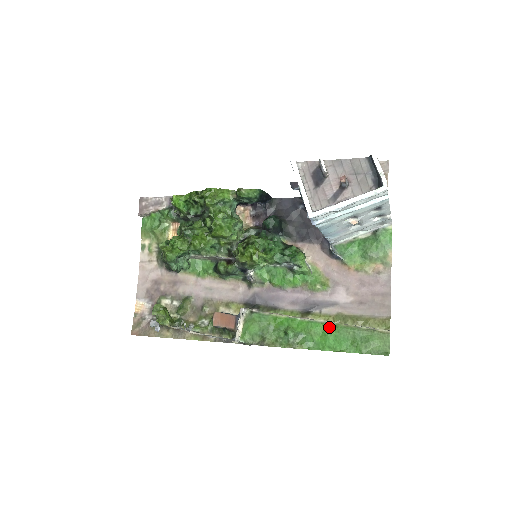
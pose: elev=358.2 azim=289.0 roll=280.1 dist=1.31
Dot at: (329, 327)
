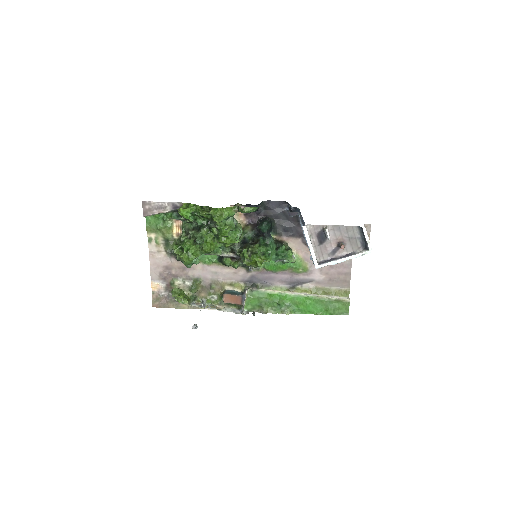
Dot at: (309, 299)
